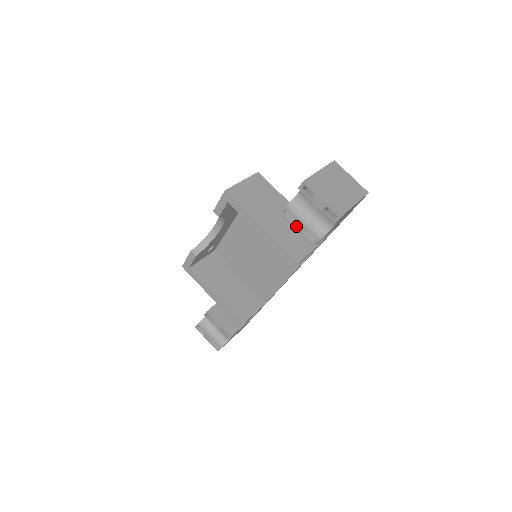
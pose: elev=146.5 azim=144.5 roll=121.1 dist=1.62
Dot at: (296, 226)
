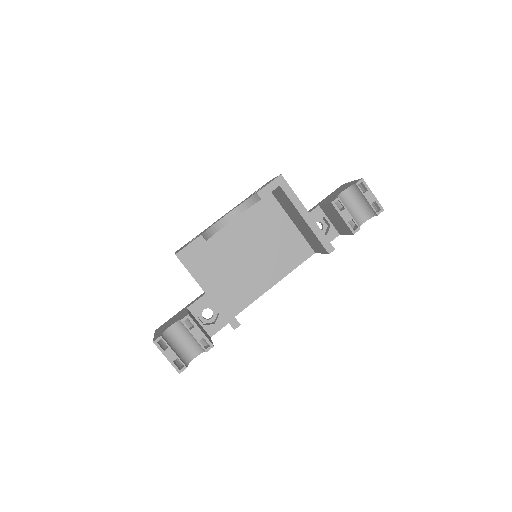
Dot at: (344, 215)
